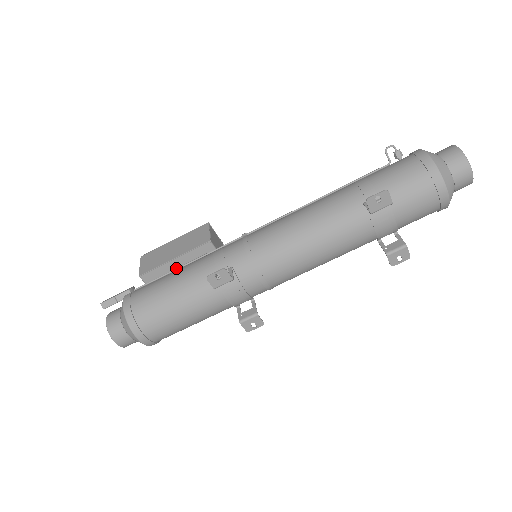
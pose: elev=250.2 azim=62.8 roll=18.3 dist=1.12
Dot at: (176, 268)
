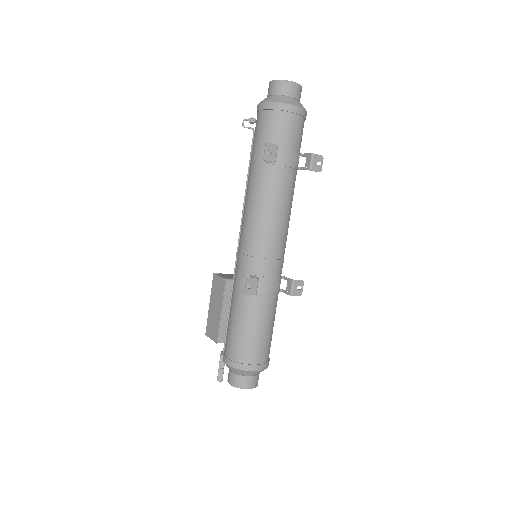
Dot at: (228, 314)
